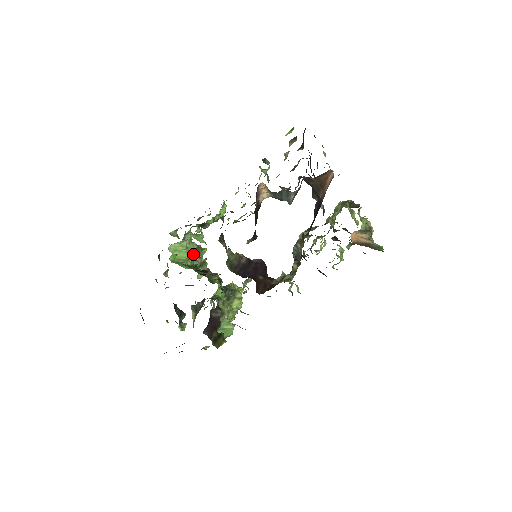
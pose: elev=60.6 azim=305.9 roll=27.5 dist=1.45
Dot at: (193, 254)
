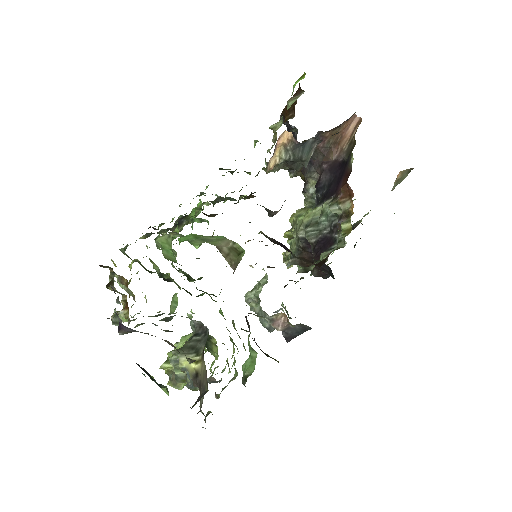
Dot at: (172, 265)
